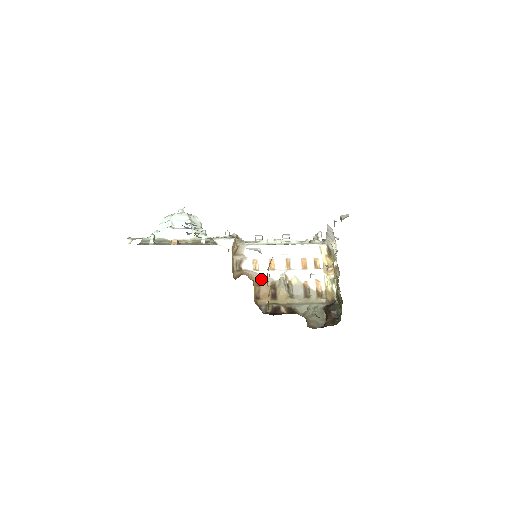
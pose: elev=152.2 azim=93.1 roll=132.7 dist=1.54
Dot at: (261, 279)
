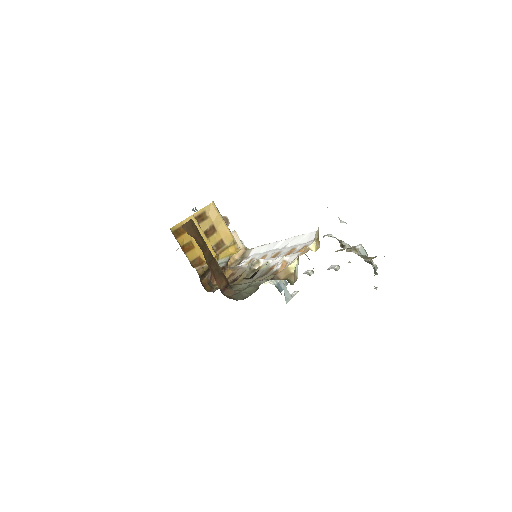
Dot at: (239, 269)
